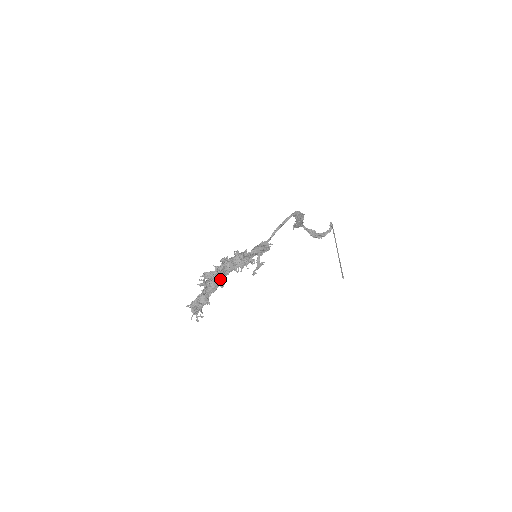
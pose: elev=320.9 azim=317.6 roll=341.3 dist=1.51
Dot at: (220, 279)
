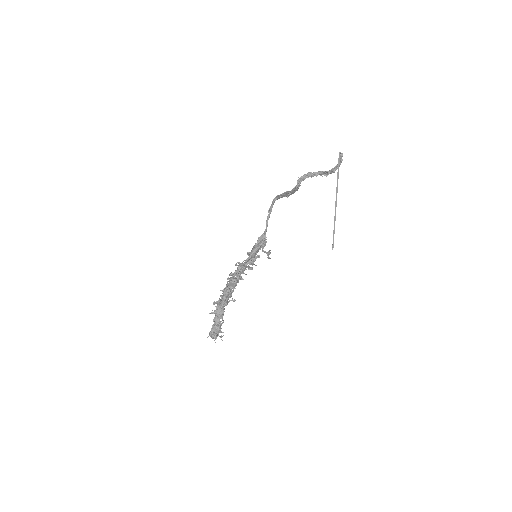
Dot at: (227, 301)
